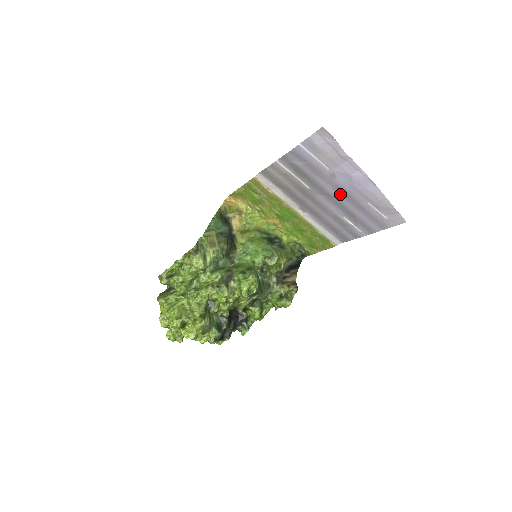
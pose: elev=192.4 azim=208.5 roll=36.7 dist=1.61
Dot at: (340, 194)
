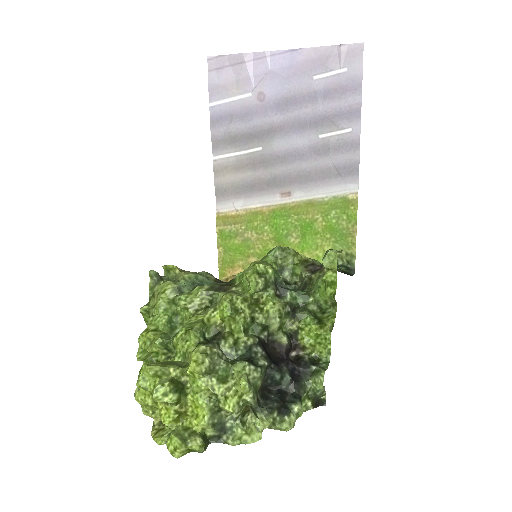
Dot at: (287, 109)
